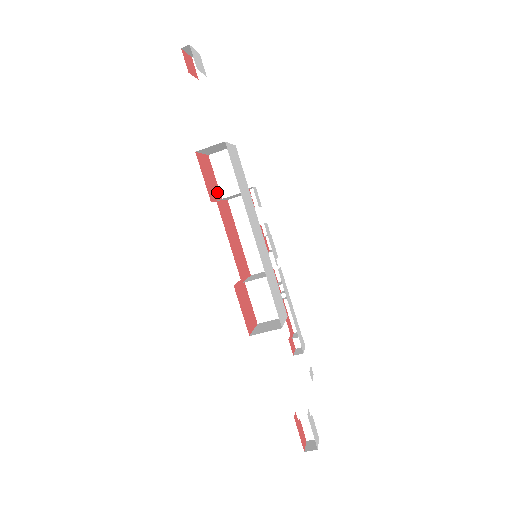
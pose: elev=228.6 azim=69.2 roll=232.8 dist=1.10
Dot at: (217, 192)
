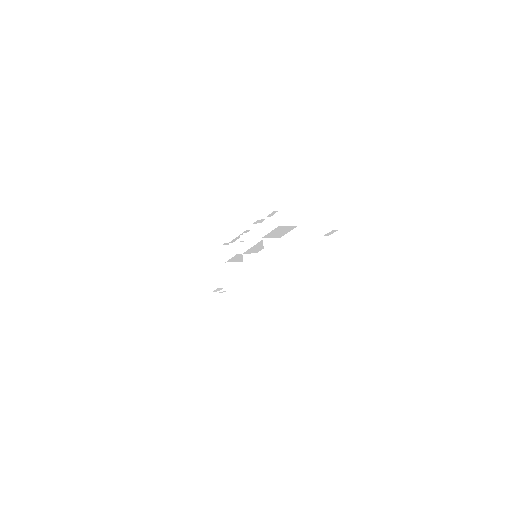
Dot at: occluded
